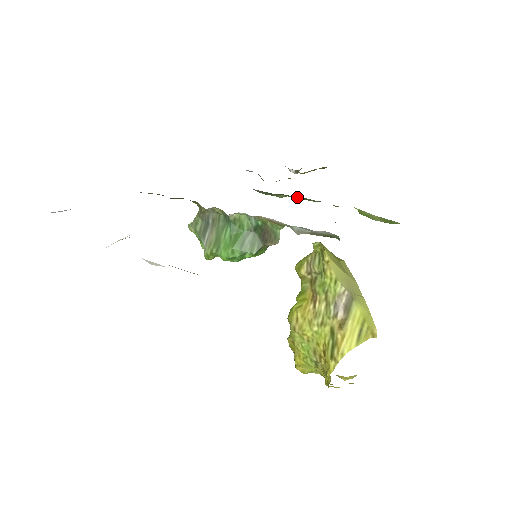
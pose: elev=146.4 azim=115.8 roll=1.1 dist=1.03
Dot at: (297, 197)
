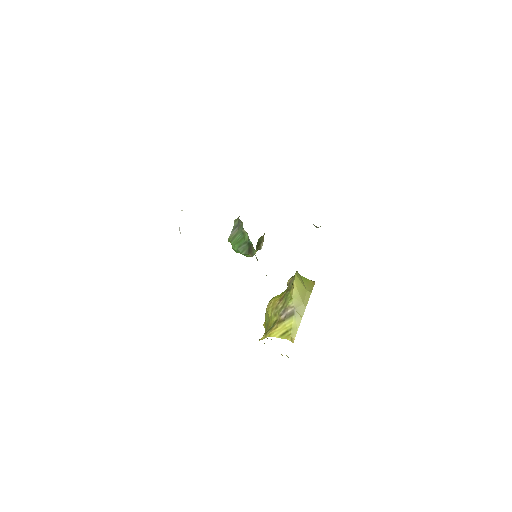
Dot at: occluded
